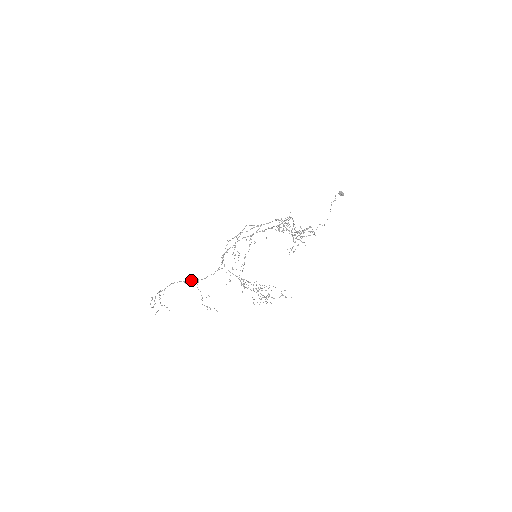
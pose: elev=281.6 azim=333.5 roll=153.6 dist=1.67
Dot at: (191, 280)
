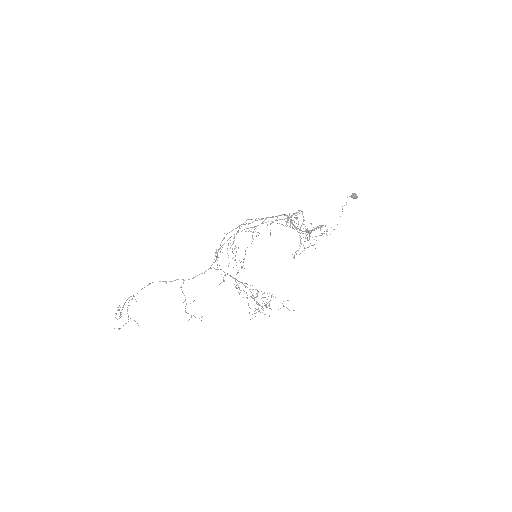
Dot at: (175, 280)
